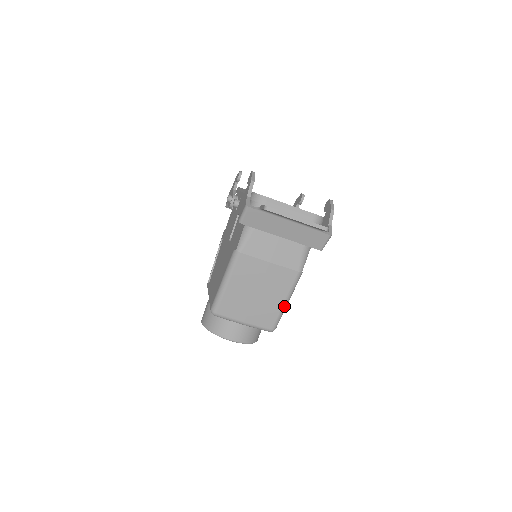
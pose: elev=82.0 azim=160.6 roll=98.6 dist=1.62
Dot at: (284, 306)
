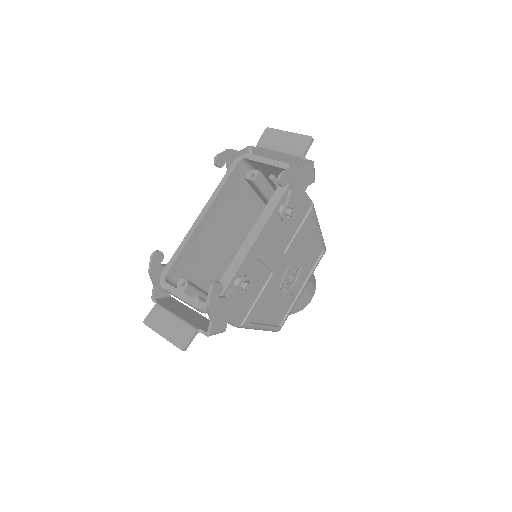
Dot at: occluded
